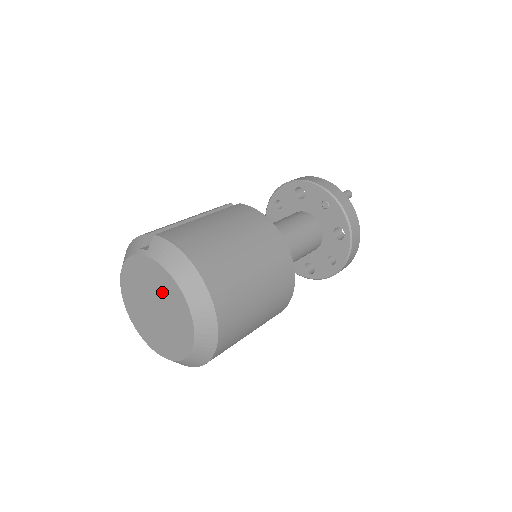
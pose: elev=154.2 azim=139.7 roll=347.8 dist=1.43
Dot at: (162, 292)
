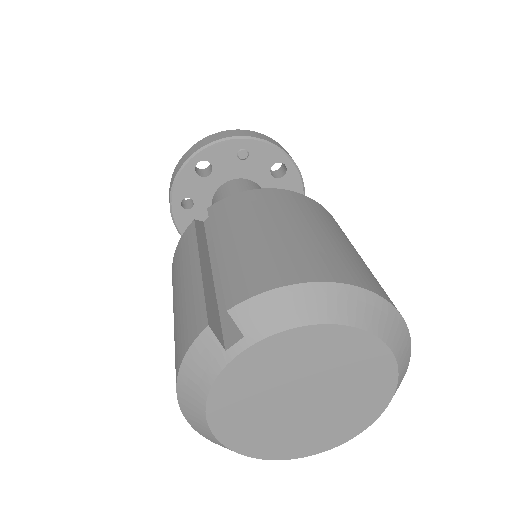
Dot at: (311, 364)
